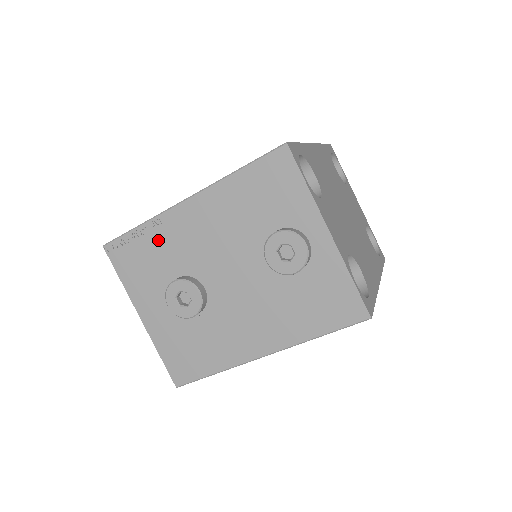
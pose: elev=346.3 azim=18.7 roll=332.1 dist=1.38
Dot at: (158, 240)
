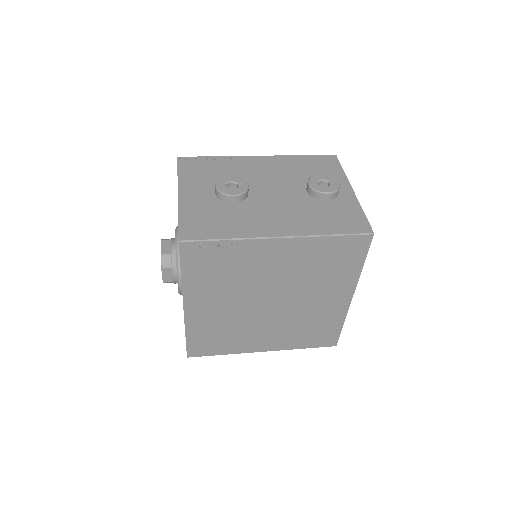
Dot at: (226, 165)
